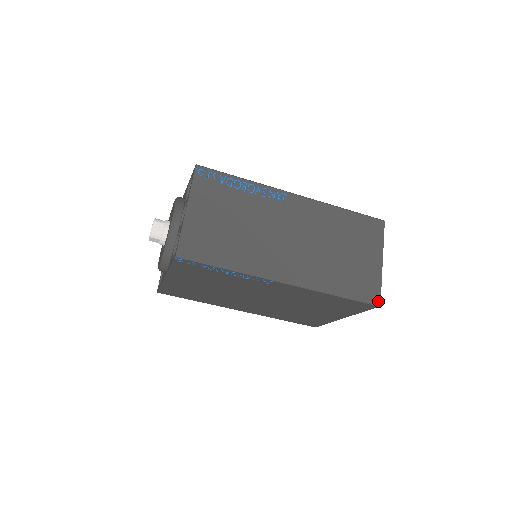
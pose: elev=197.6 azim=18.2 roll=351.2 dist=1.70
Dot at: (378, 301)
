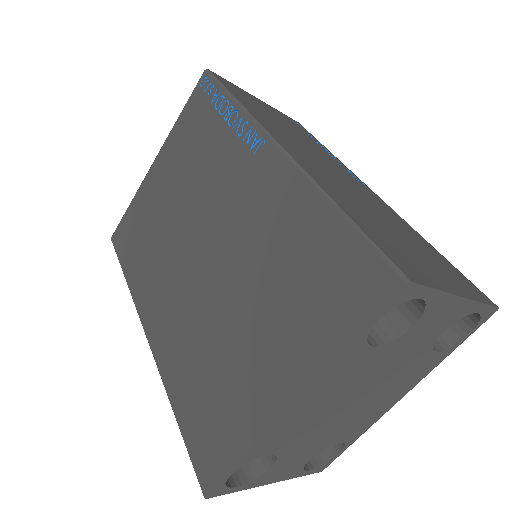
Dot at: (410, 277)
